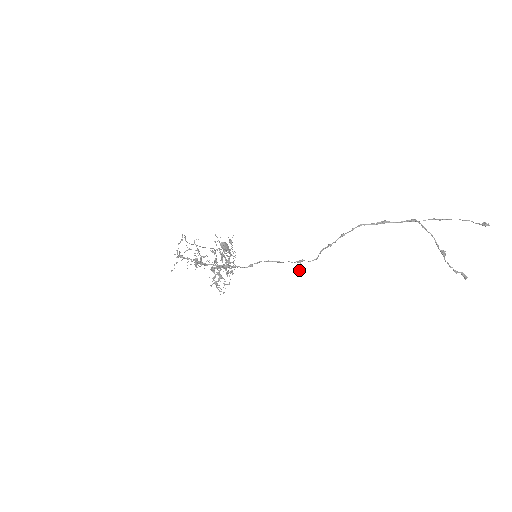
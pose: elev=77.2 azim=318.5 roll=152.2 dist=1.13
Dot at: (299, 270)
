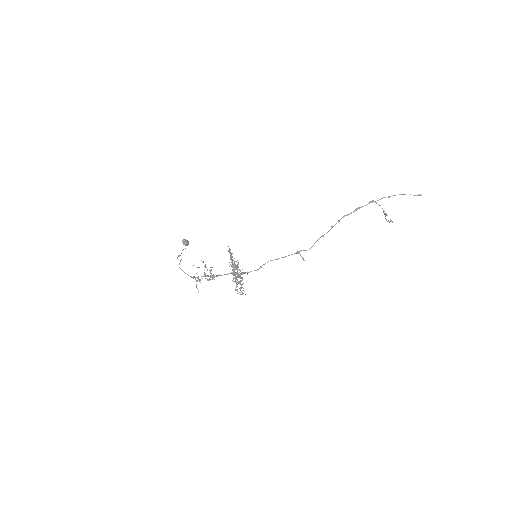
Dot at: (303, 260)
